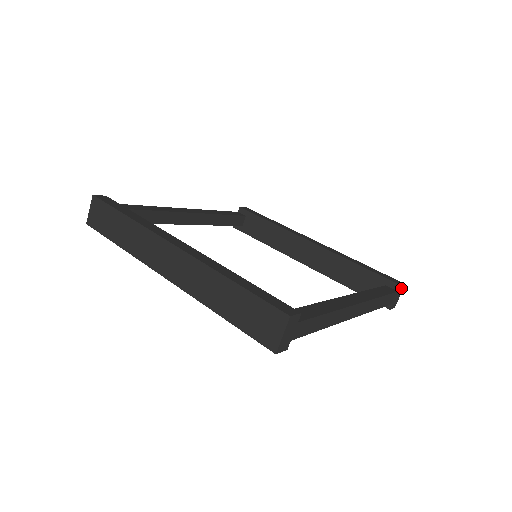
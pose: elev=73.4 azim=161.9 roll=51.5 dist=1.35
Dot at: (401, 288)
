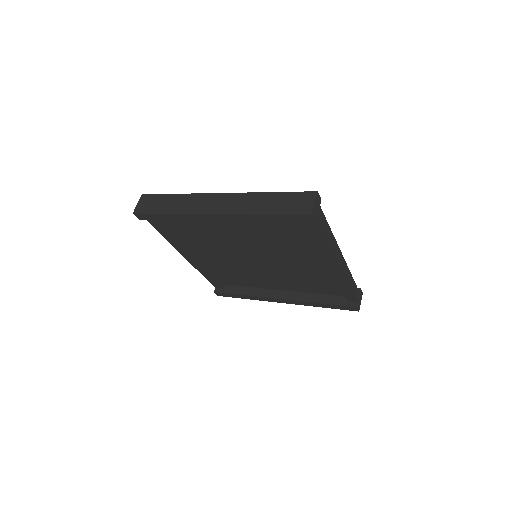
Dot at: (361, 293)
